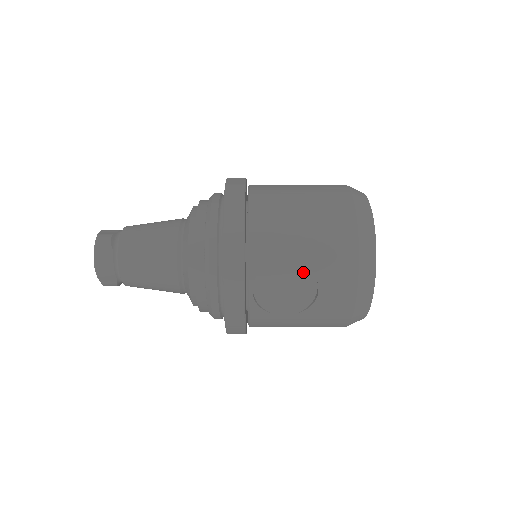
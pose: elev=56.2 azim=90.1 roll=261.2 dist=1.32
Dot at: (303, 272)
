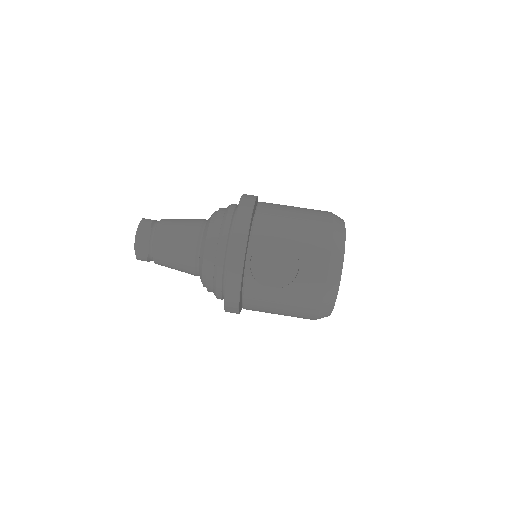
Dot at: (289, 254)
